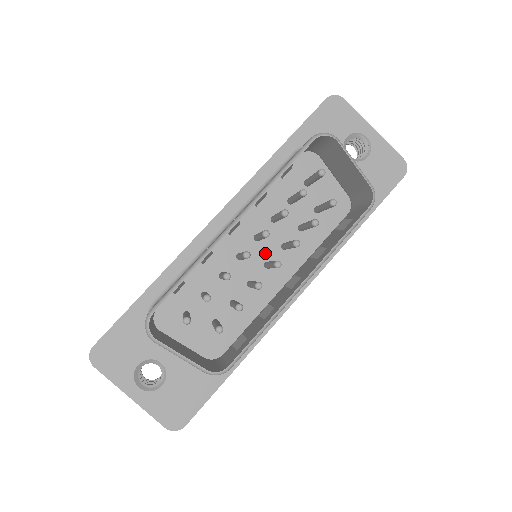
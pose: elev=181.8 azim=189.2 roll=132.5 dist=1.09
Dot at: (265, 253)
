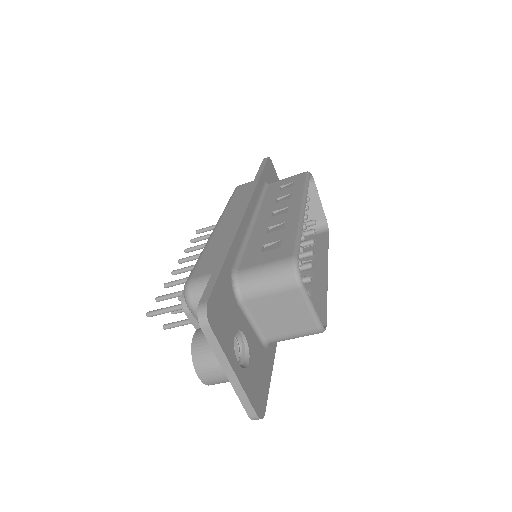
Dot at: occluded
